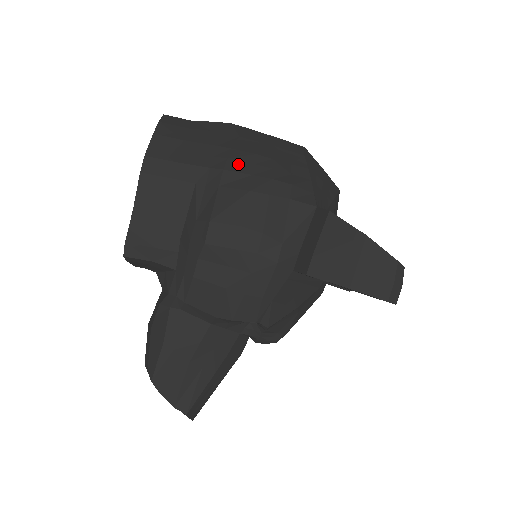
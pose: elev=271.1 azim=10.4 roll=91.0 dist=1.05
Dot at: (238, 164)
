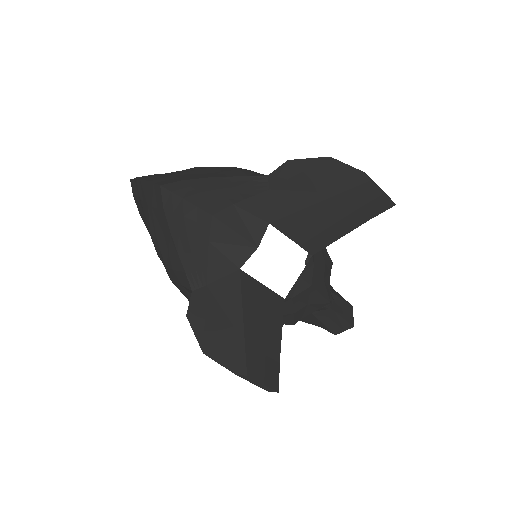
Dot at: occluded
